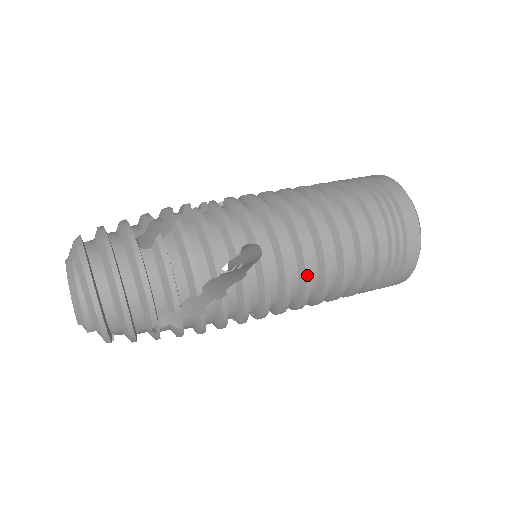
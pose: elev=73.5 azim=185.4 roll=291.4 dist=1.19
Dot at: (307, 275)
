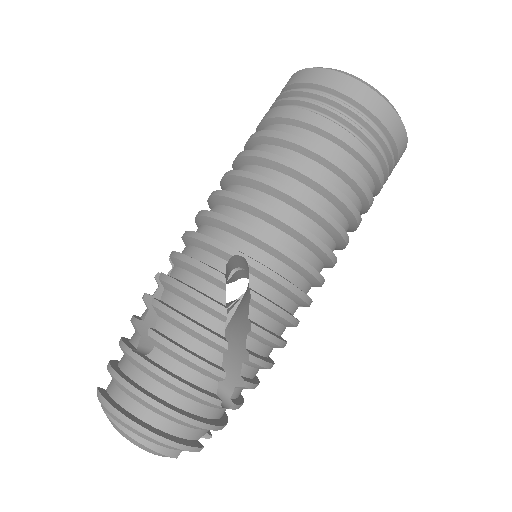
Dot at: (305, 235)
